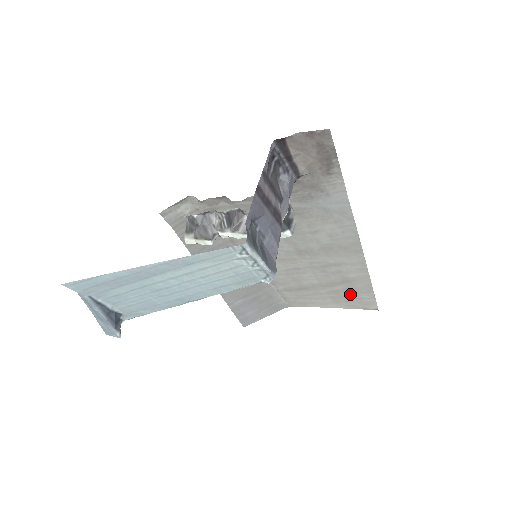
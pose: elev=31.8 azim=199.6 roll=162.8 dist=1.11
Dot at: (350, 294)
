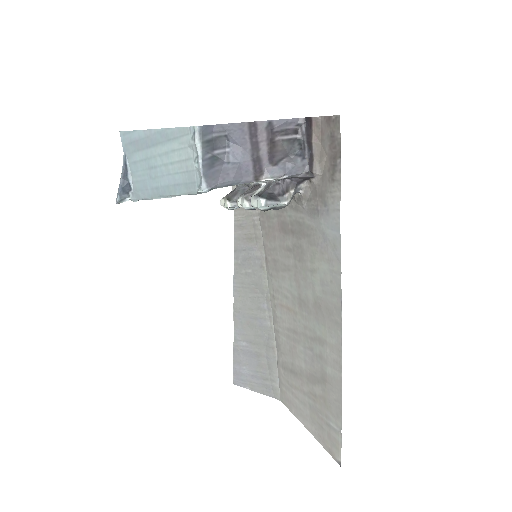
Dot at: (324, 410)
